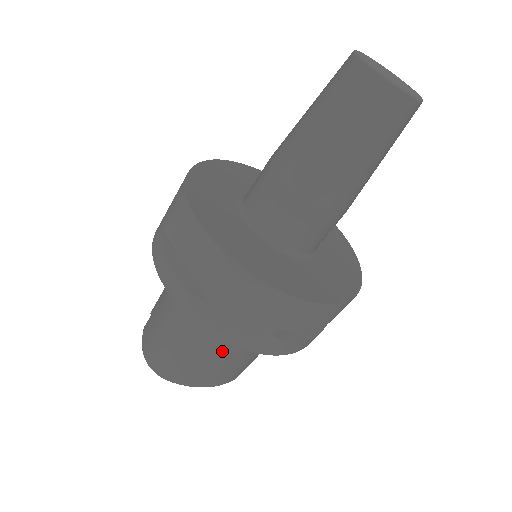
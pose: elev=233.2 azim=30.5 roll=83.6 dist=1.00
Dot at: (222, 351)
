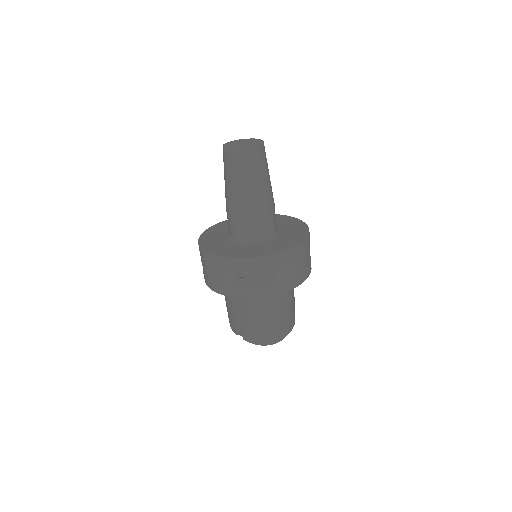
Dot at: (287, 302)
